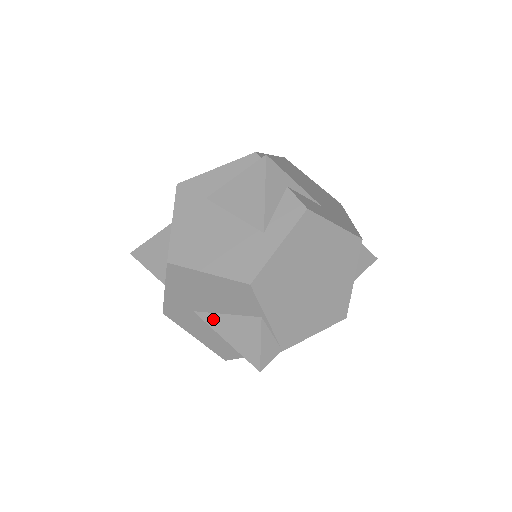
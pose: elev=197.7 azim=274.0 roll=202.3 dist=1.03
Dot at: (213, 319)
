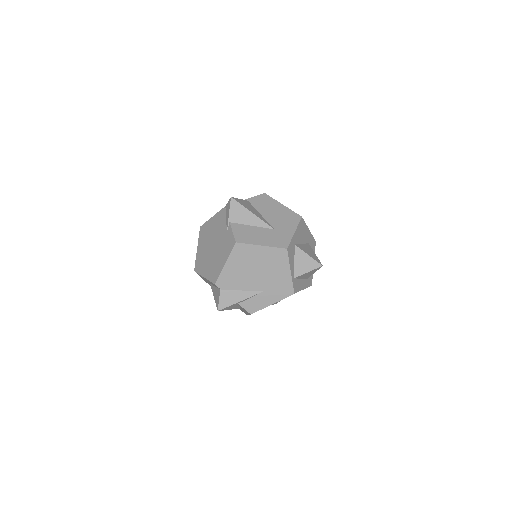
Dot at: occluded
